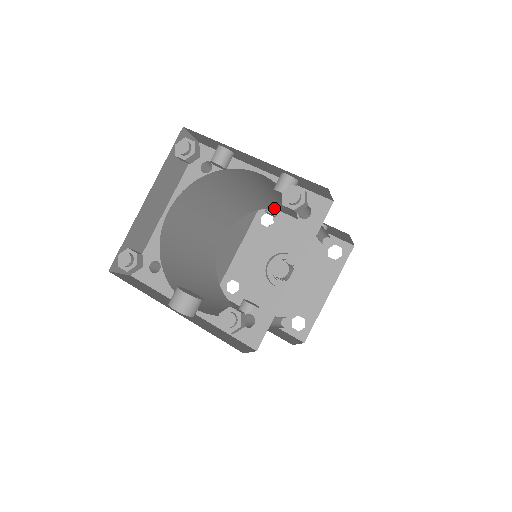
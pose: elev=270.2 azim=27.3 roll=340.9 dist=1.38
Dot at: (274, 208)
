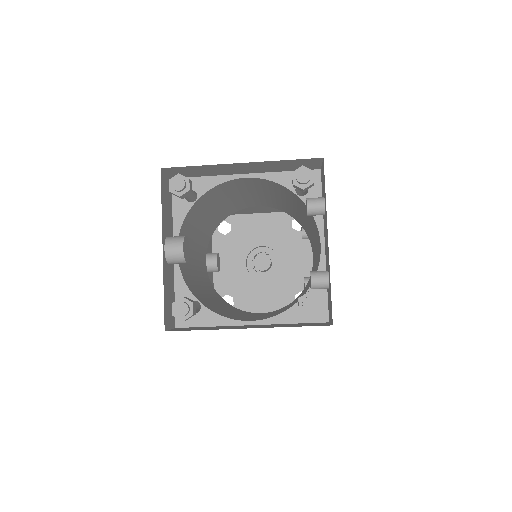
Dot at: occluded
